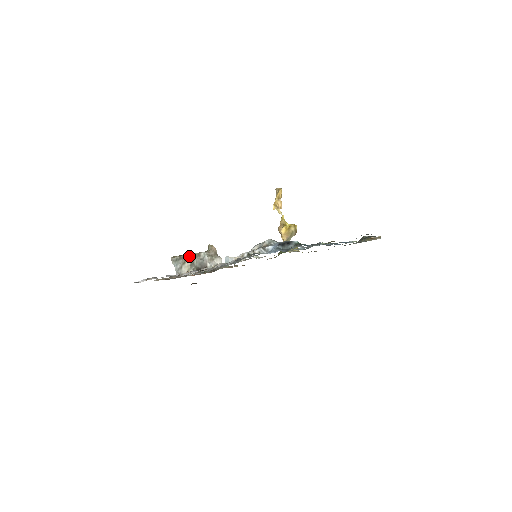
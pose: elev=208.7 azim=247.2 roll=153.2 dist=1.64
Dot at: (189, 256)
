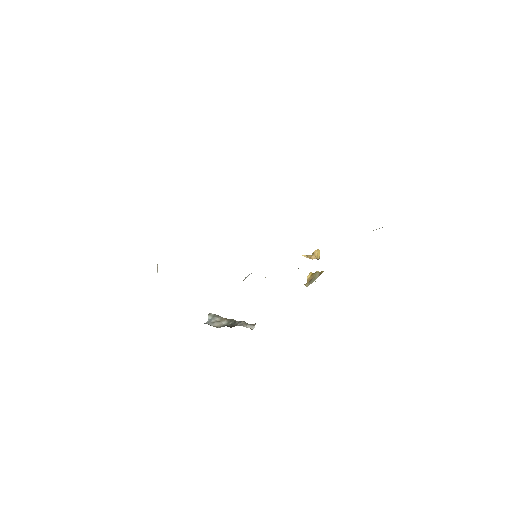
Dot at: (227, 319)
